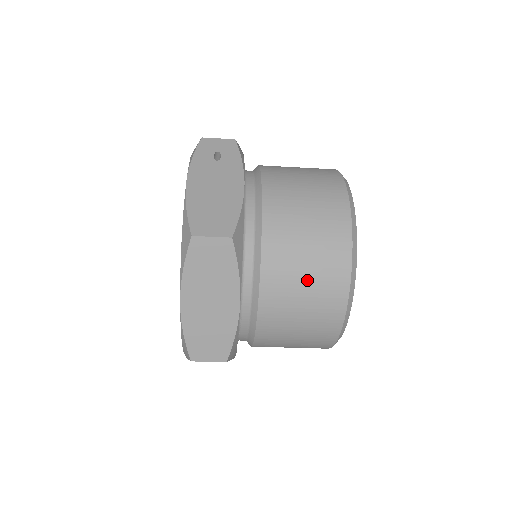
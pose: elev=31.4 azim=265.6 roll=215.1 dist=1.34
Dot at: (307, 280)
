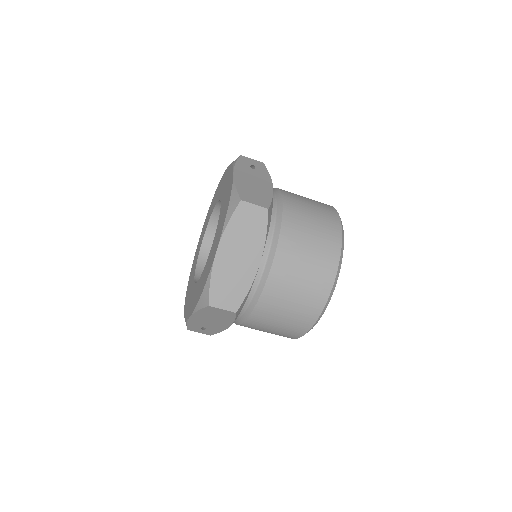
Dot at: (309, 259)
